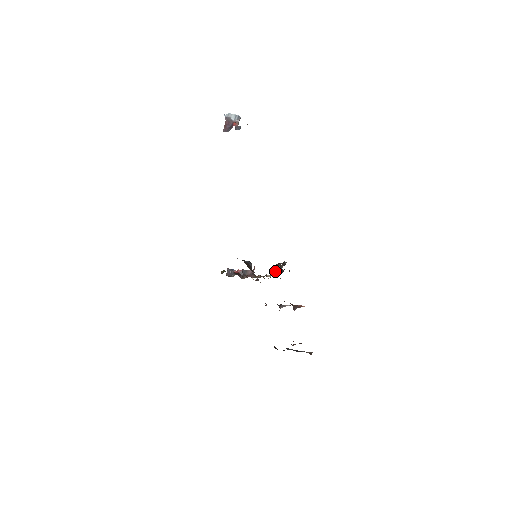
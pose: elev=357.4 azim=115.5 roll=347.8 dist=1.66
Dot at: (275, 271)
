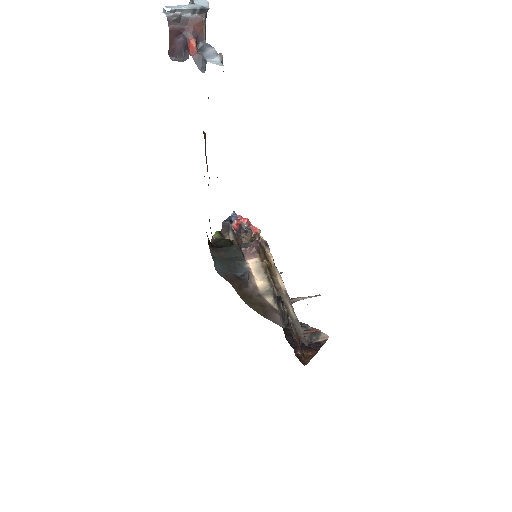
Dot at: (278, 304)
